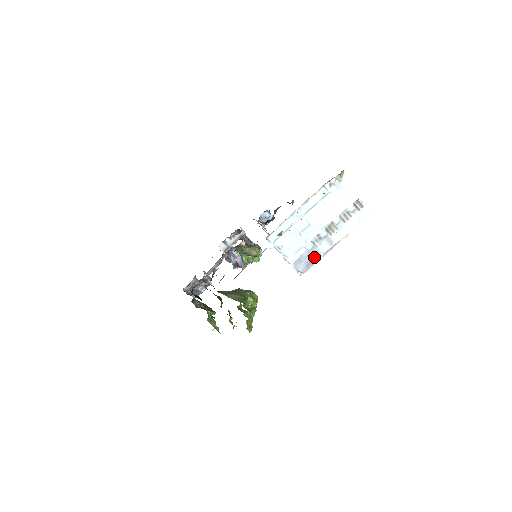
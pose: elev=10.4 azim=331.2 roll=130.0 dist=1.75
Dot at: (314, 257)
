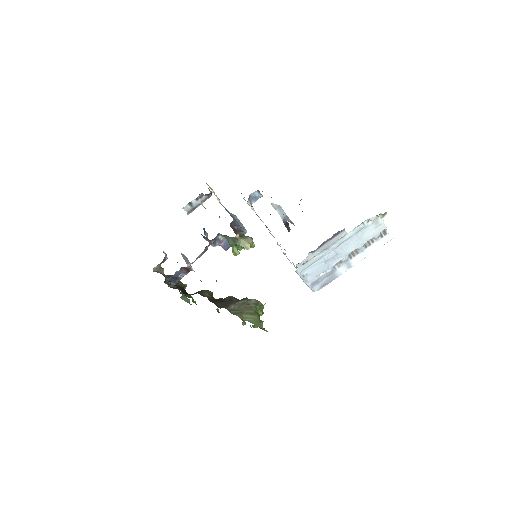
Dot at: (331, 278)
